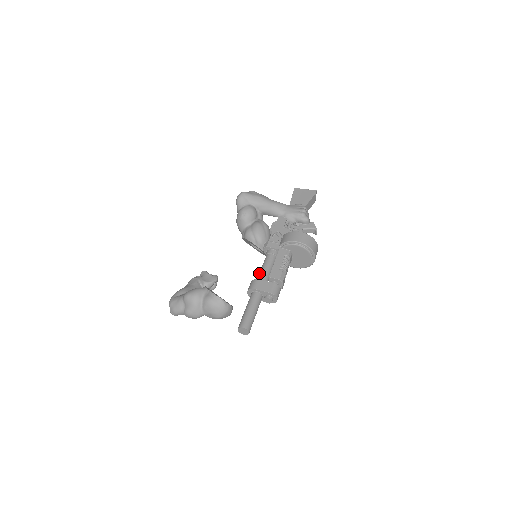
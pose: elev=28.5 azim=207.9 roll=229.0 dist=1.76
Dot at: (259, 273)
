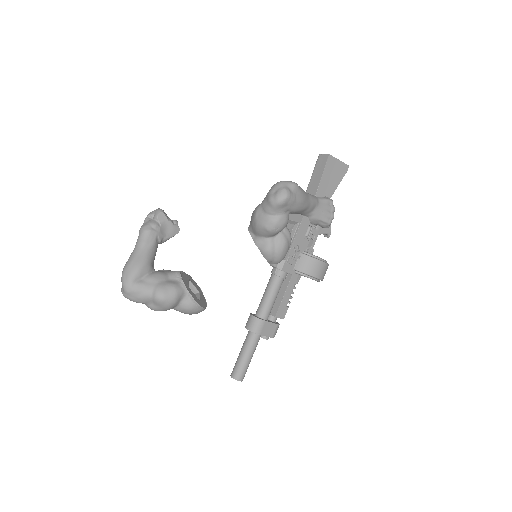
Dot at: (264, 305)
